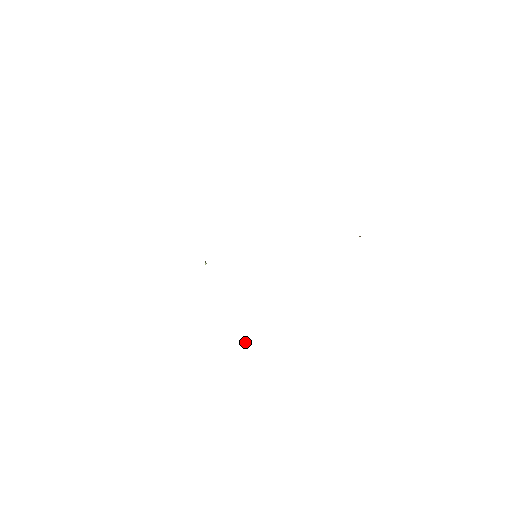
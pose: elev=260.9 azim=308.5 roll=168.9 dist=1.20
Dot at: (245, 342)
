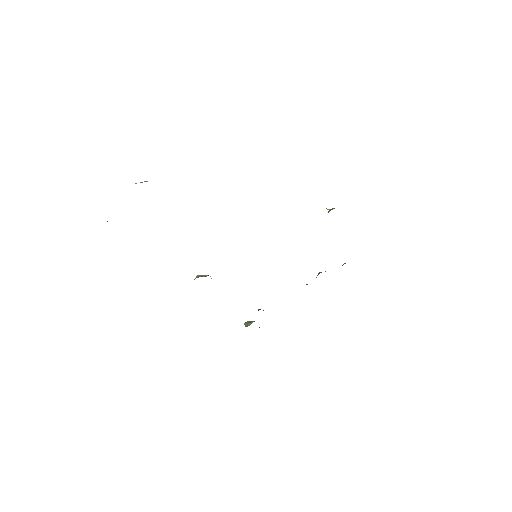
Dot at: (249, 324)
